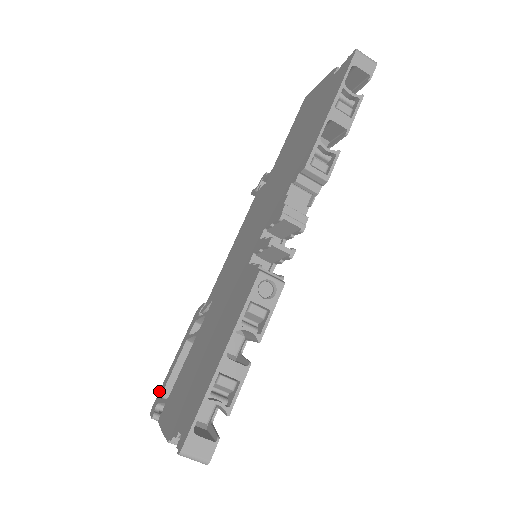
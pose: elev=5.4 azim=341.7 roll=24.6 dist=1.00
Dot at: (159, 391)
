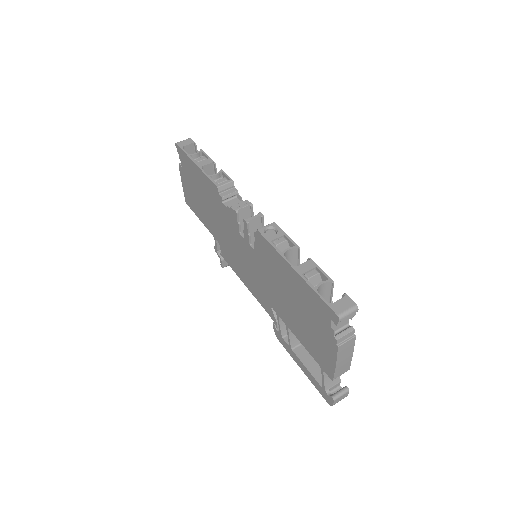
Dot at: occluded
